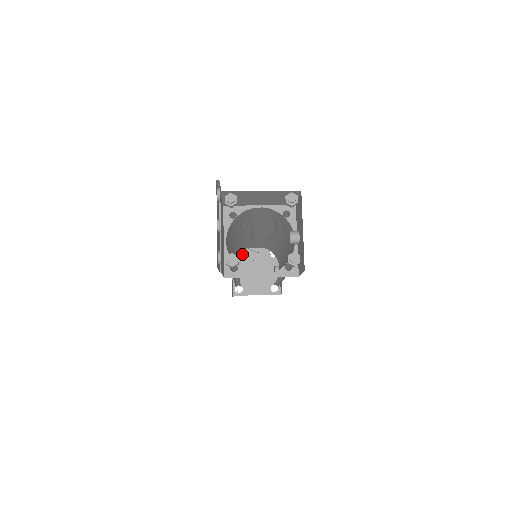
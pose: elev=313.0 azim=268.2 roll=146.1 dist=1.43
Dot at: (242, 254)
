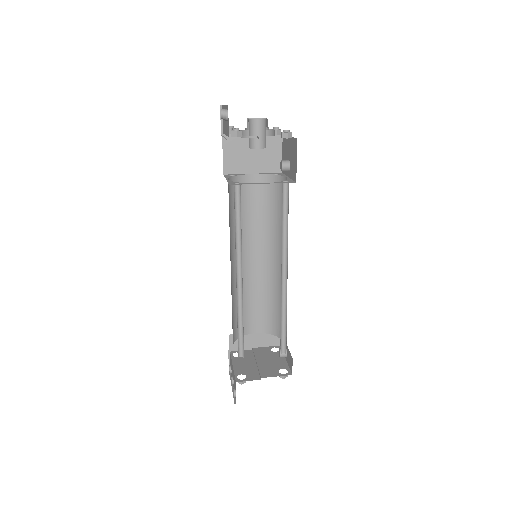
Dot at: occluded
